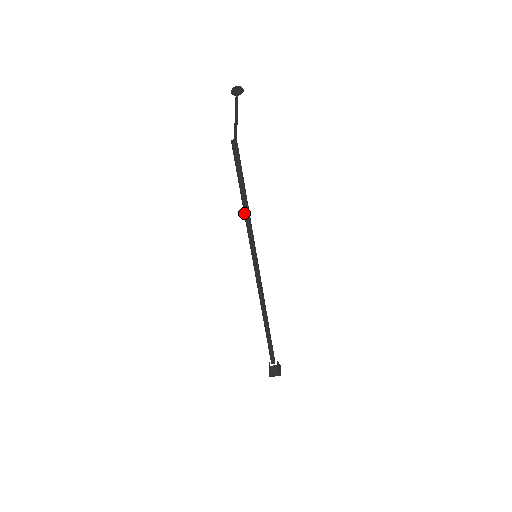
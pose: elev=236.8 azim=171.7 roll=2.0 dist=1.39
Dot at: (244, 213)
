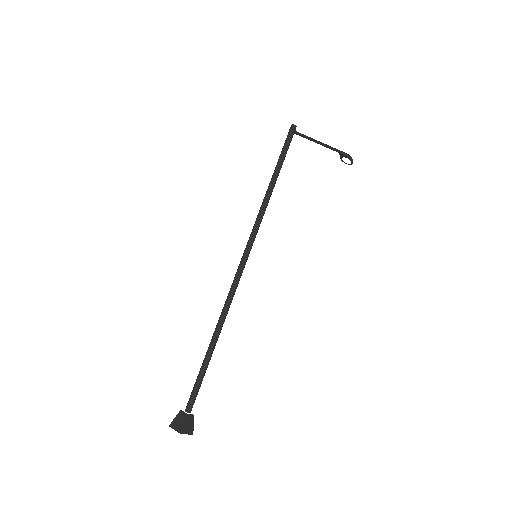
Dot at: (266, 191)
